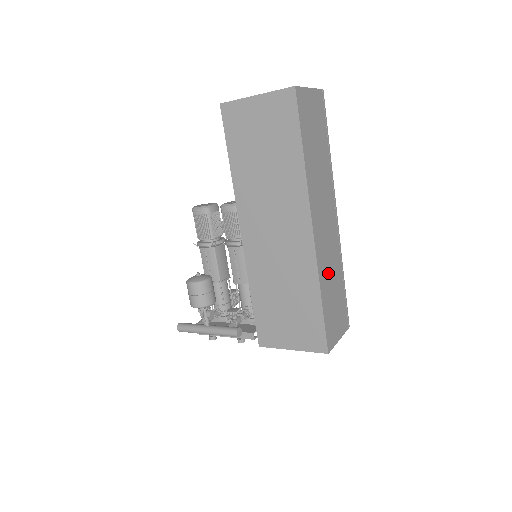
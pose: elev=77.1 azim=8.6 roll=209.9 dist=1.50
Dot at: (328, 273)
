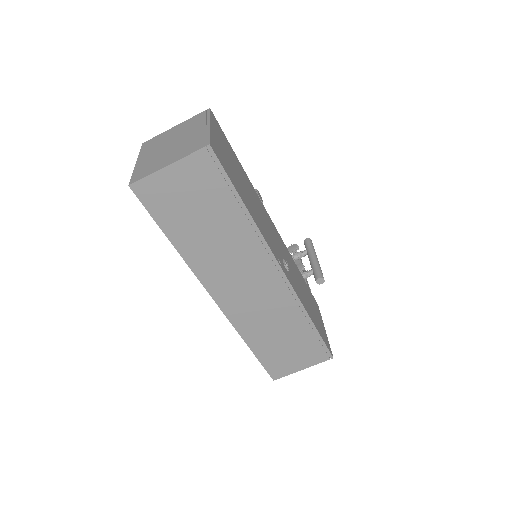
Dot at: (263, 326)
